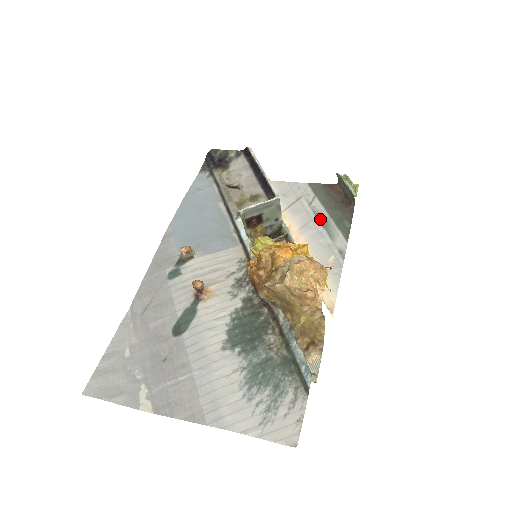
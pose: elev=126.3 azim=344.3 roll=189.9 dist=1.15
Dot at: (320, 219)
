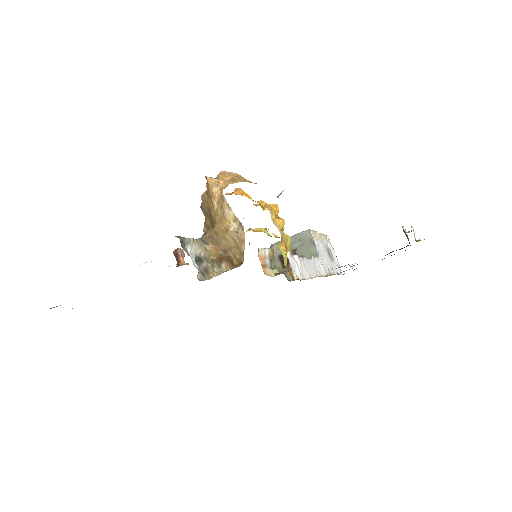
Dot at: occluded
